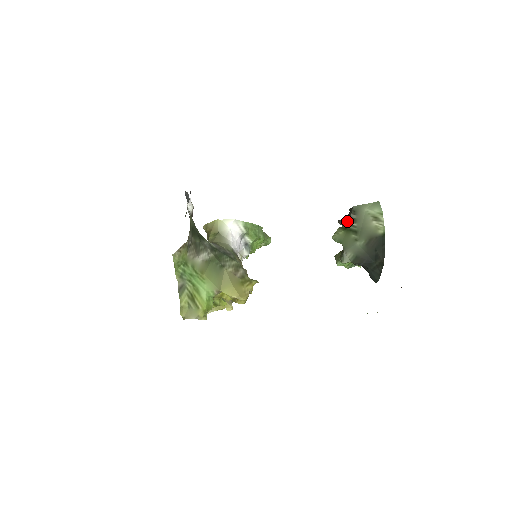
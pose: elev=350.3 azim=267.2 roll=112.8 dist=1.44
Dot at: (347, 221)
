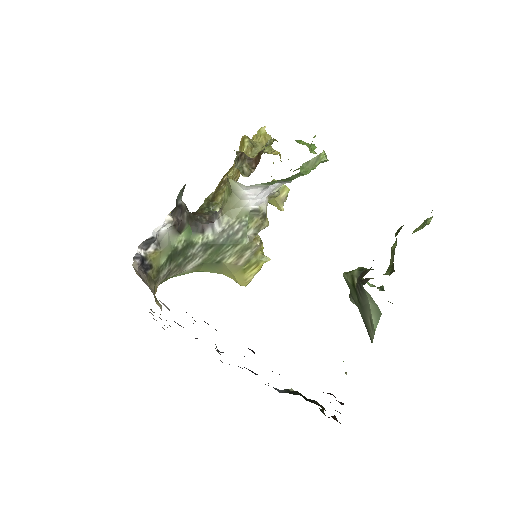
Dot at: occluded
